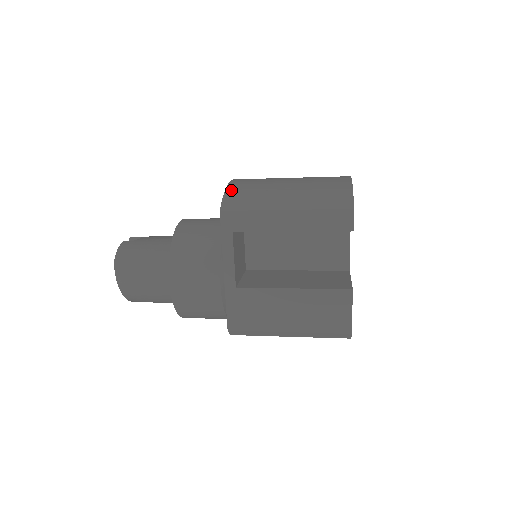
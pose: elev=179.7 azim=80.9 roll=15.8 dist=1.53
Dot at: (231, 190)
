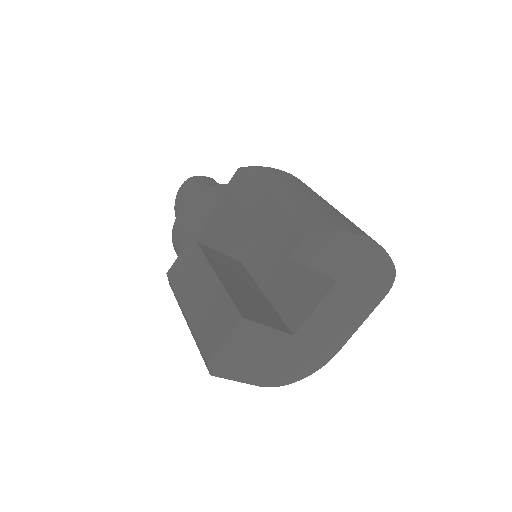
Dot at: (273, 169)
